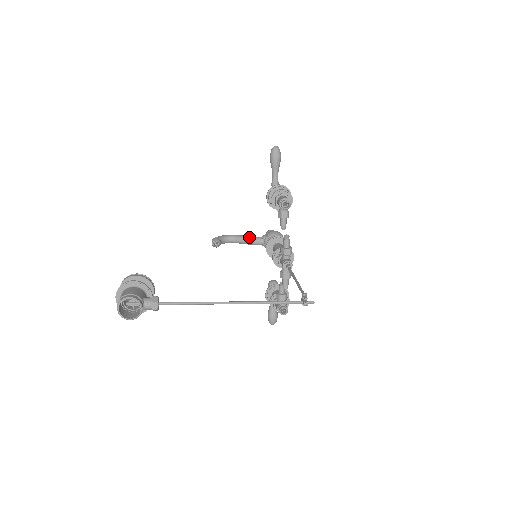
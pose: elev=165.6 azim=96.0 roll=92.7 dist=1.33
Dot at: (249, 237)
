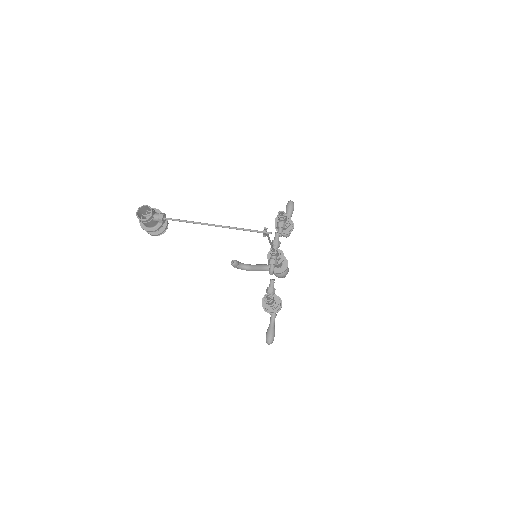
Dot at: (261, 264)
